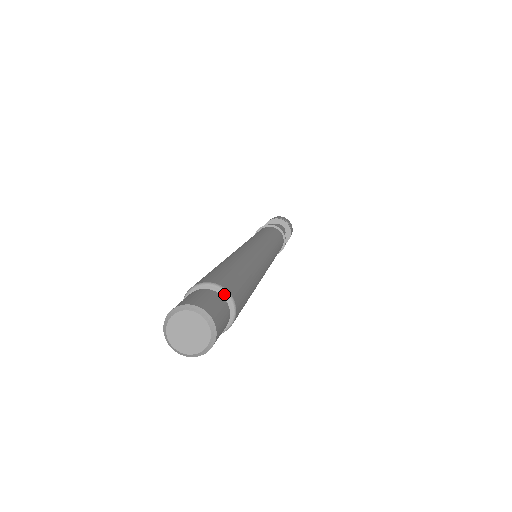
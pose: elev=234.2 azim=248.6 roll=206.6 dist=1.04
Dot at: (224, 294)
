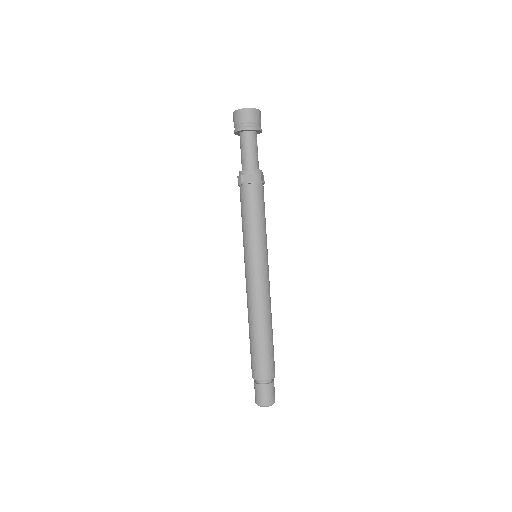
Dot at: (271, 379)
